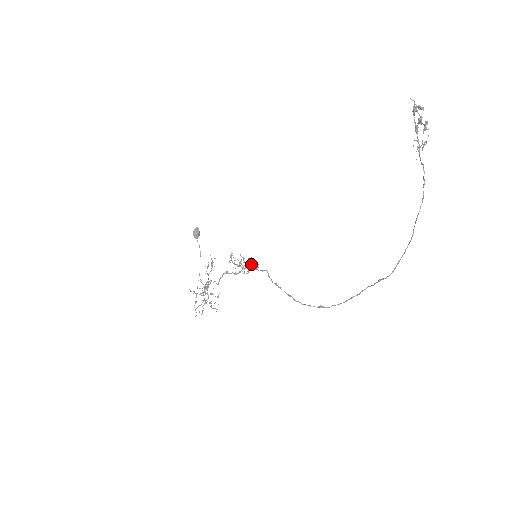
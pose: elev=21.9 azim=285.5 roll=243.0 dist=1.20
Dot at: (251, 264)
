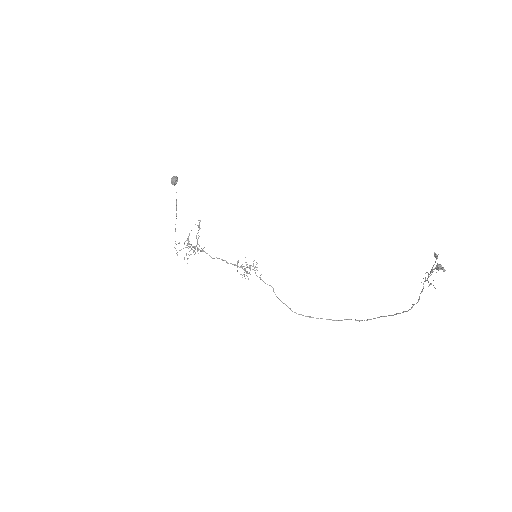
Dot at: occluded
